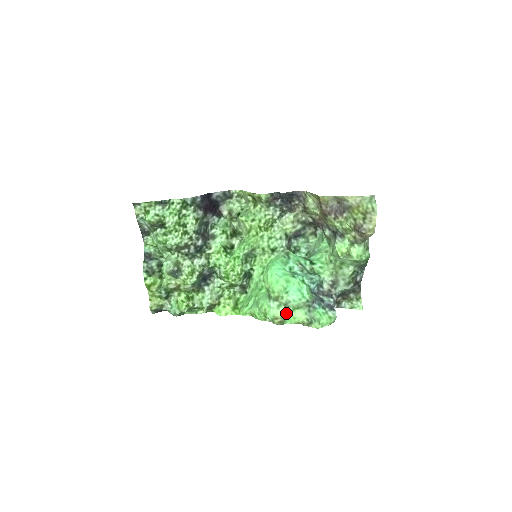
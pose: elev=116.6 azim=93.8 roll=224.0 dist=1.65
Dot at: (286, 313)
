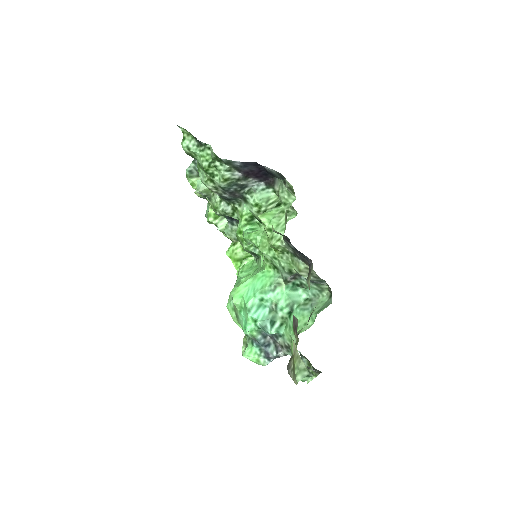
Dot at: (234, 319)
